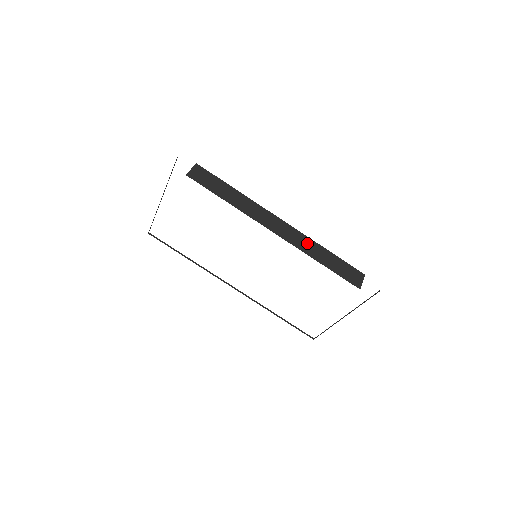
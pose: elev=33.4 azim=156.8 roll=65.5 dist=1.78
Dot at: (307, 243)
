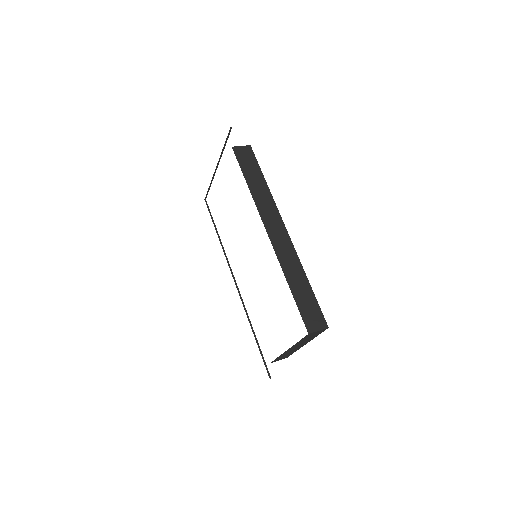
Dot at: (292, 261)
